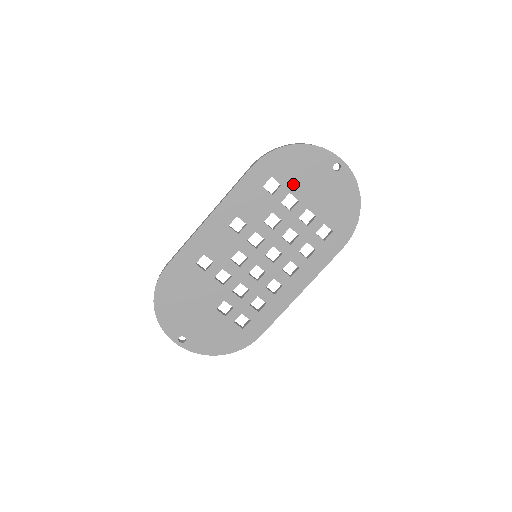
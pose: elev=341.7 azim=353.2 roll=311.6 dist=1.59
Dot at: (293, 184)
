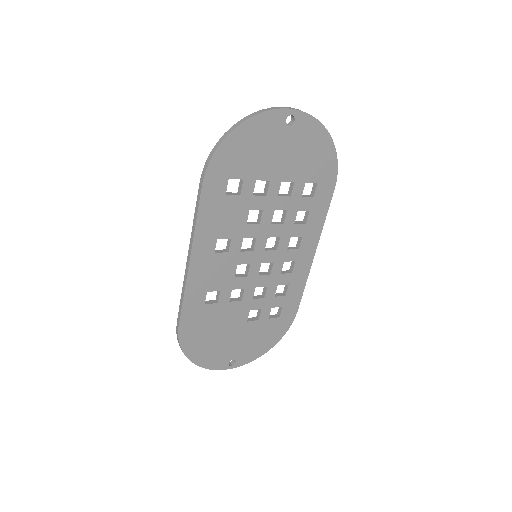
Dot at: (255, 170)
